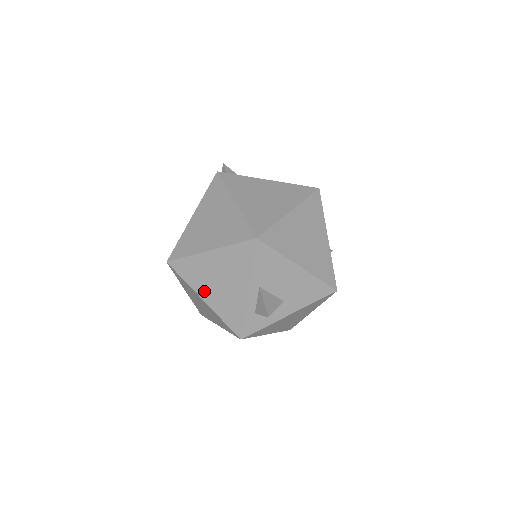
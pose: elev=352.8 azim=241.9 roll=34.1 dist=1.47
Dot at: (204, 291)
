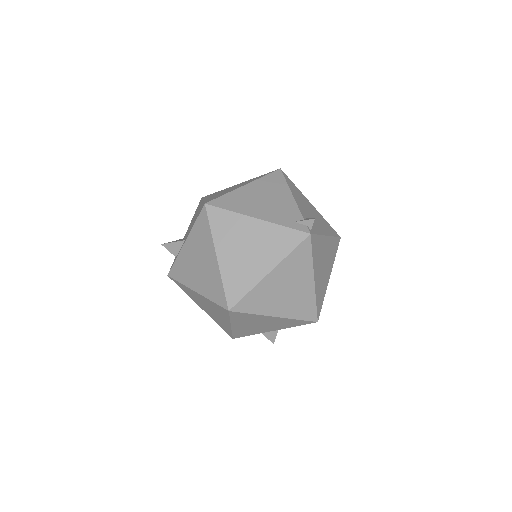
Dot at: (239, 325)
